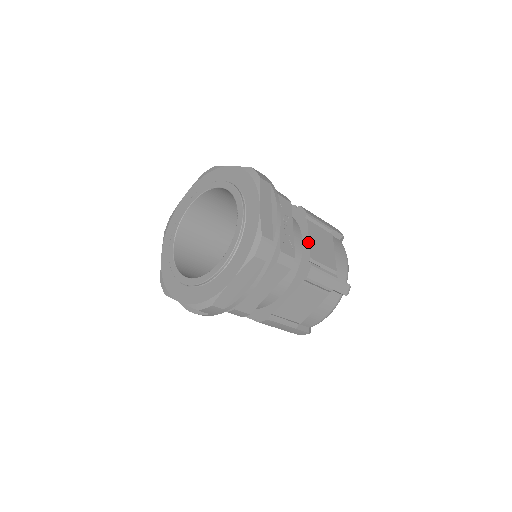
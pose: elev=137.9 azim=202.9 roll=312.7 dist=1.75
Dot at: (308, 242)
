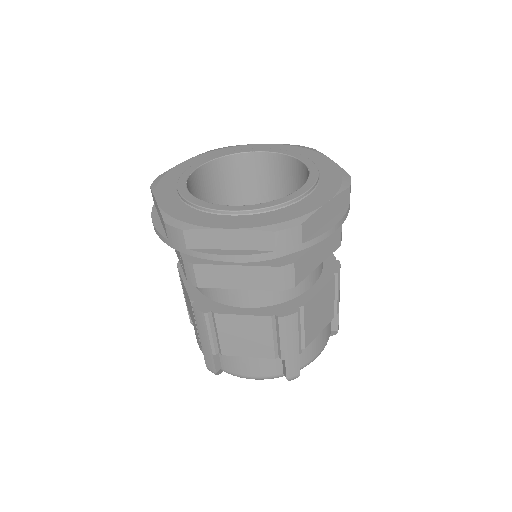
Dot at: occluded
